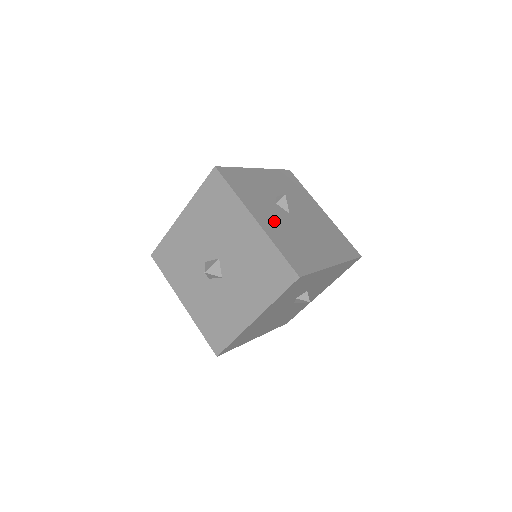
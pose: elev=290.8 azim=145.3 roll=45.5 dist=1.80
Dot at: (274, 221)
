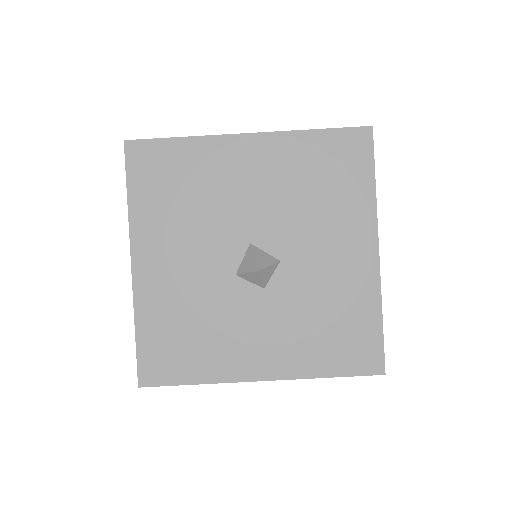
Dot at: occluded
